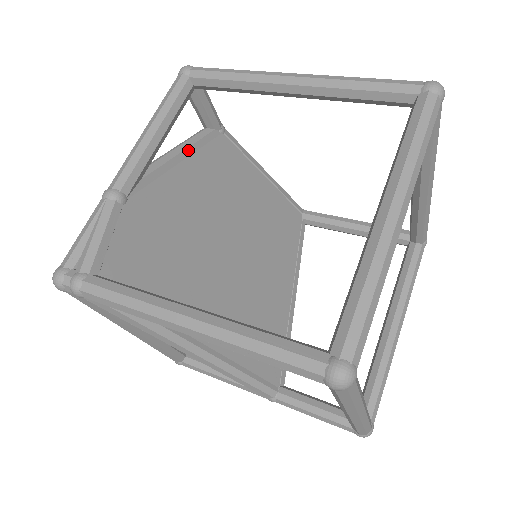
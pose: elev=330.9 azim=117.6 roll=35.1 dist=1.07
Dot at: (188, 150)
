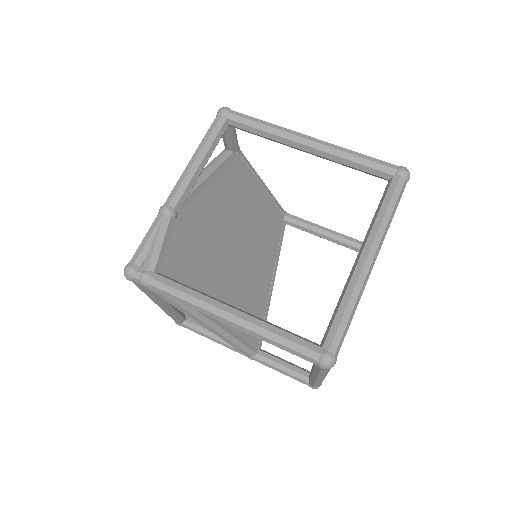
Dot at: (216, 171)
